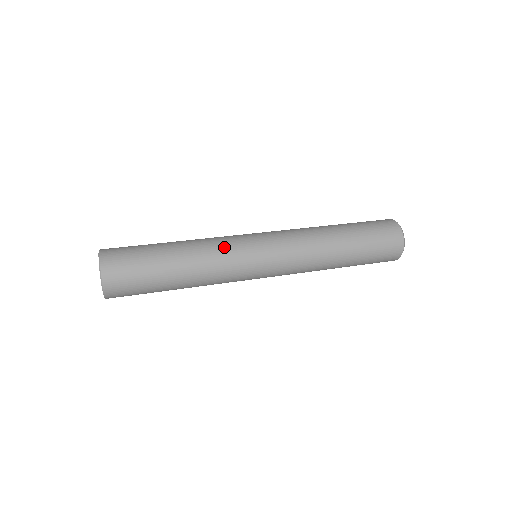
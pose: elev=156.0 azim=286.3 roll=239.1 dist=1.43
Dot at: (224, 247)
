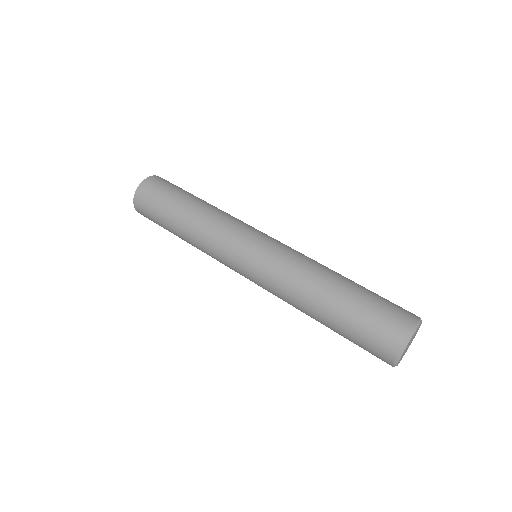
Dot at: (212, 252)
